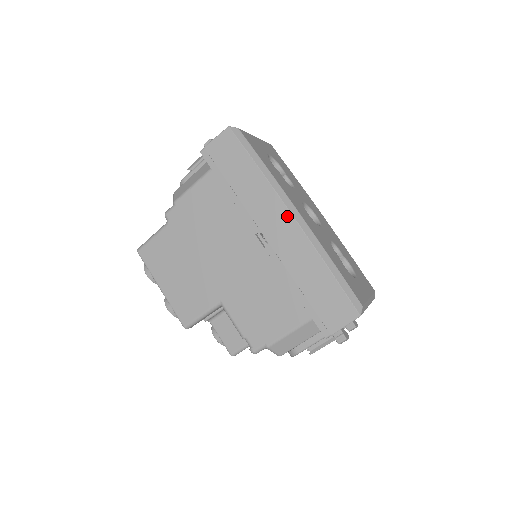
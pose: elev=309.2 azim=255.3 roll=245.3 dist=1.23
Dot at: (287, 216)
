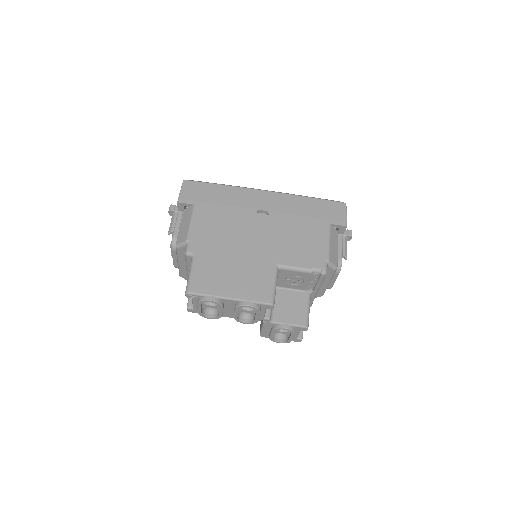
Dot at: (263, 193)
